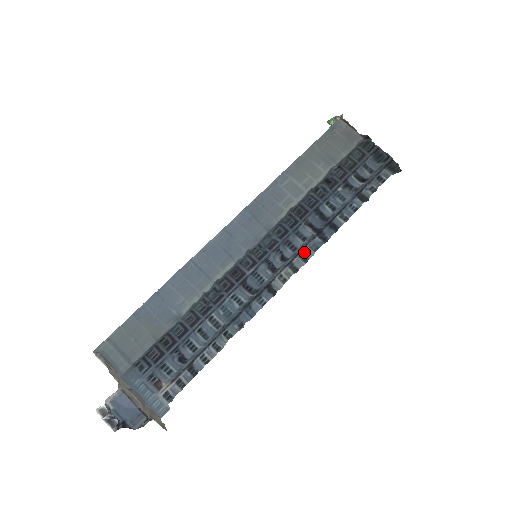
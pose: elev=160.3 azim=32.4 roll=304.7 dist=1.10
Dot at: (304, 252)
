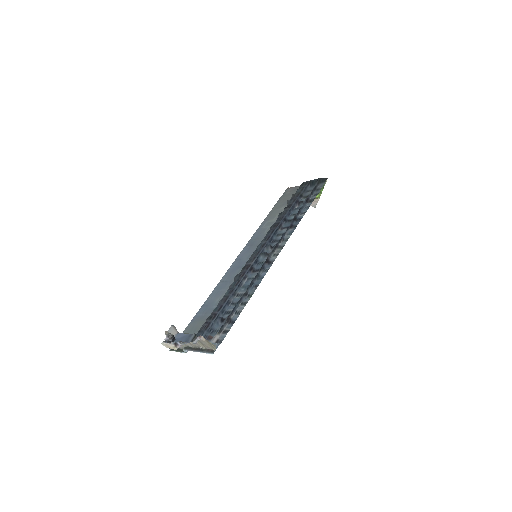
Dot at: (285, 238)
